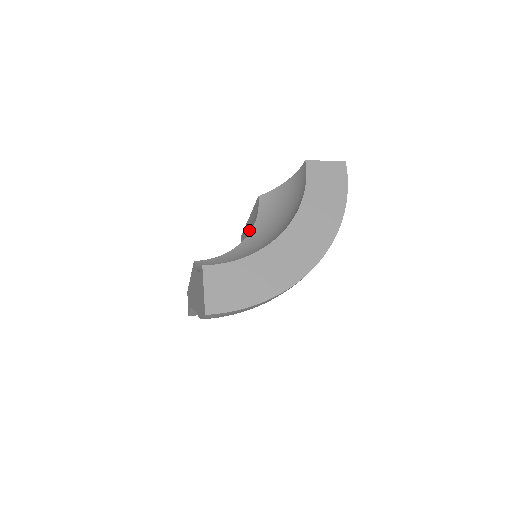
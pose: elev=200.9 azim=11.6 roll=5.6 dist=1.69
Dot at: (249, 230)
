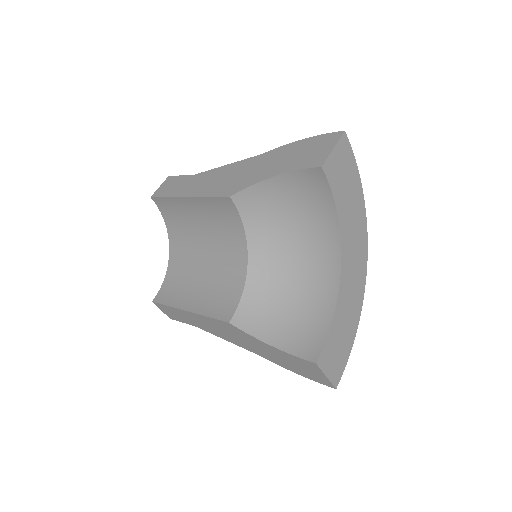
Dot at: (203, 216)
